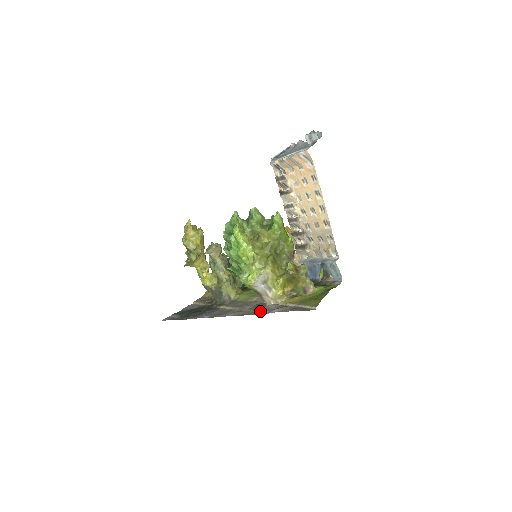
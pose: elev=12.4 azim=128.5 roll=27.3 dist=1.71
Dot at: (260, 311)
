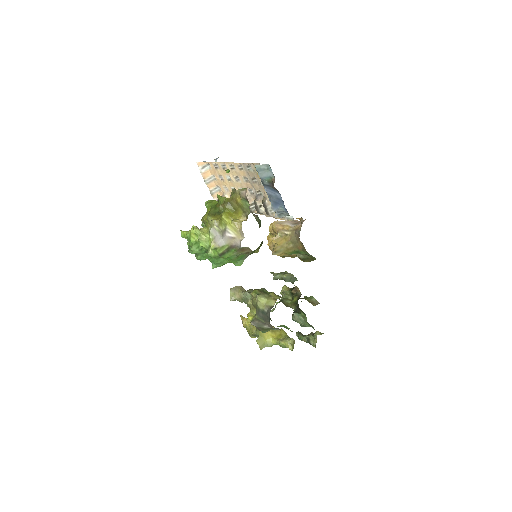
Dot at: occluded
